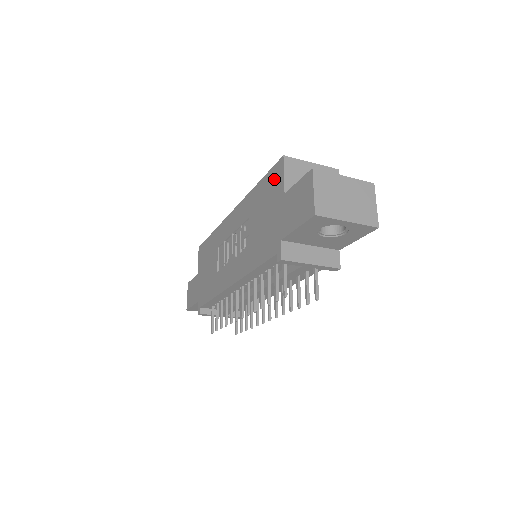
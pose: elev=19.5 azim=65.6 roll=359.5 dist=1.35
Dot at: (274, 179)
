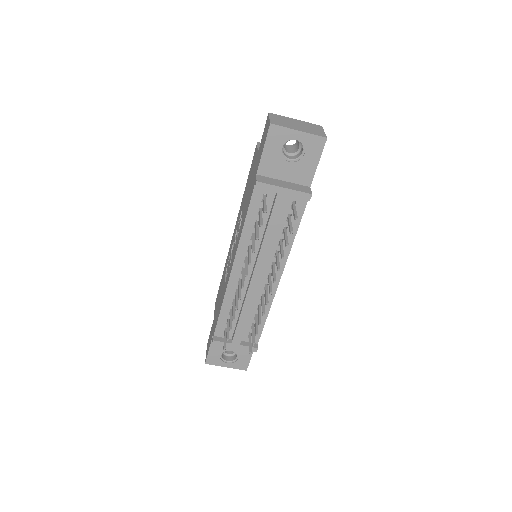
Dot at: (253, 161)
